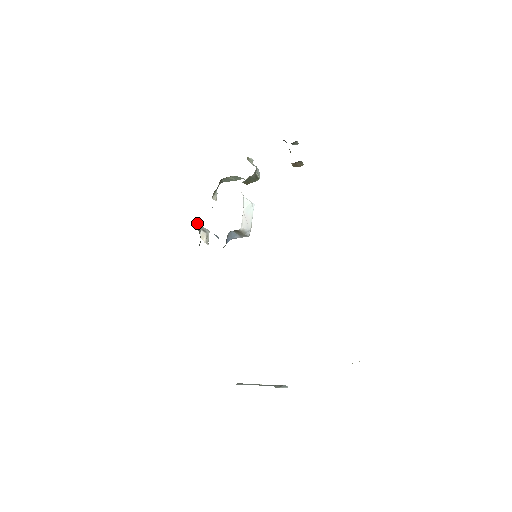
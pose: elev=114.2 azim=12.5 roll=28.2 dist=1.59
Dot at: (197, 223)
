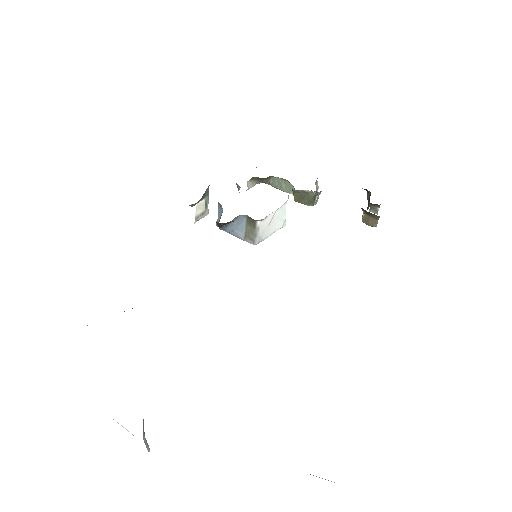
Dot at: occluded
